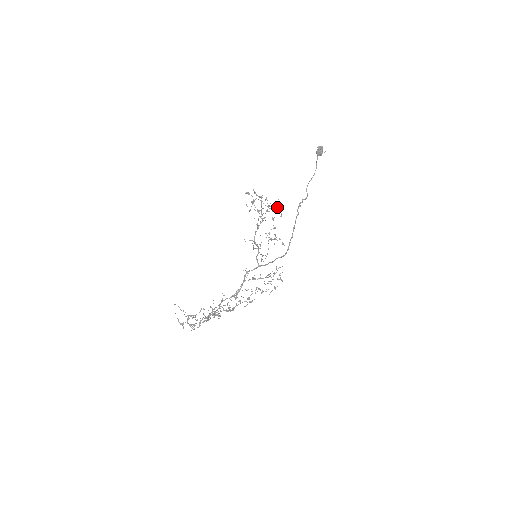
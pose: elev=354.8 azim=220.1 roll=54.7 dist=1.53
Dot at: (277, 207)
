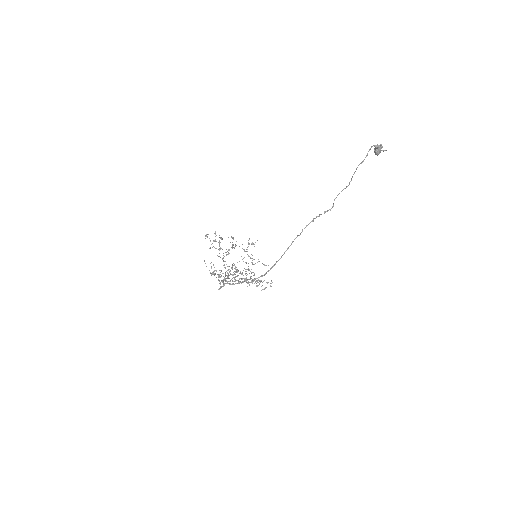
Dot at: (248, 243)
